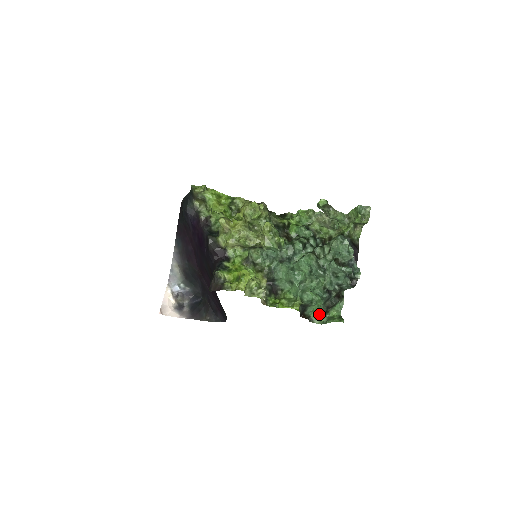
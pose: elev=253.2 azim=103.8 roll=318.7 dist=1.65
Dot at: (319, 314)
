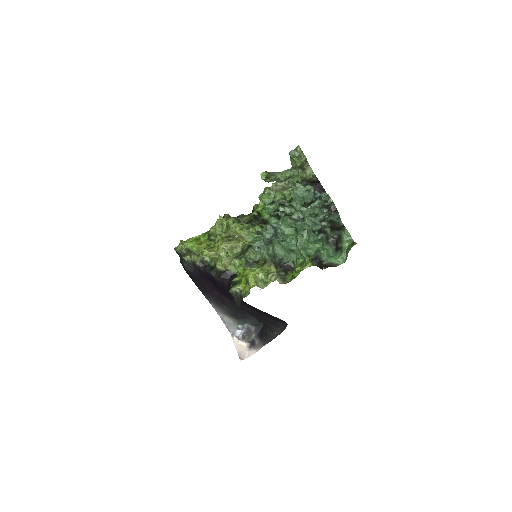
Dot at: (333, 255)
